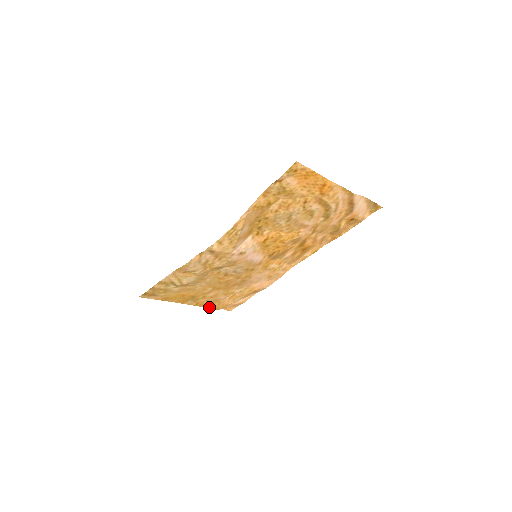
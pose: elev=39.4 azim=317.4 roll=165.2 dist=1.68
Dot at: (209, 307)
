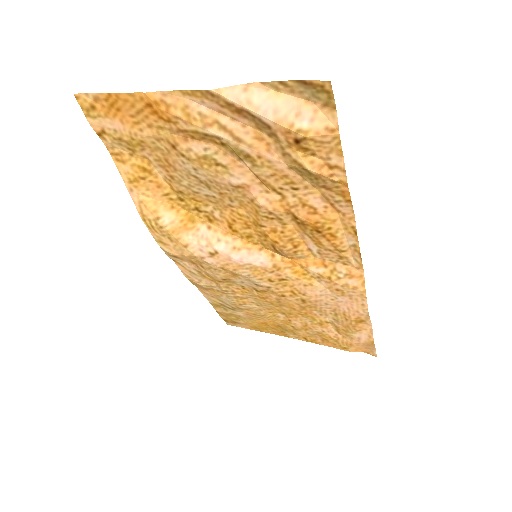
Dot at: (331, 346)
